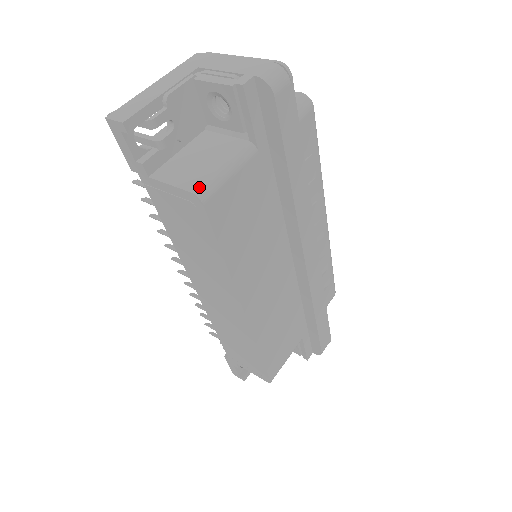
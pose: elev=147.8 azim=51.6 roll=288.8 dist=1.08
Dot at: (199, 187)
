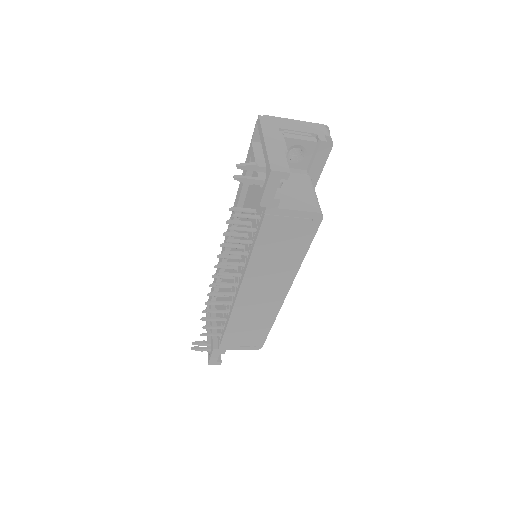
Dot at: (318, 208)
